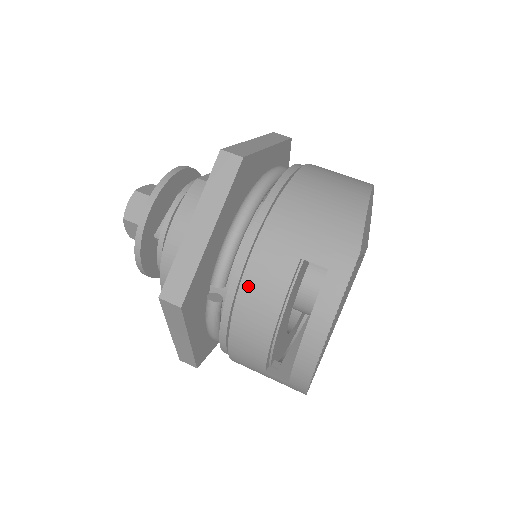
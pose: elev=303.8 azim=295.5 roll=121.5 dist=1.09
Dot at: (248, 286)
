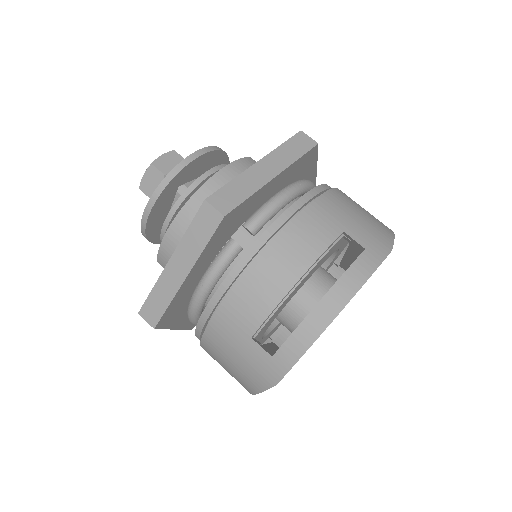
Dot at: (289, 233)
